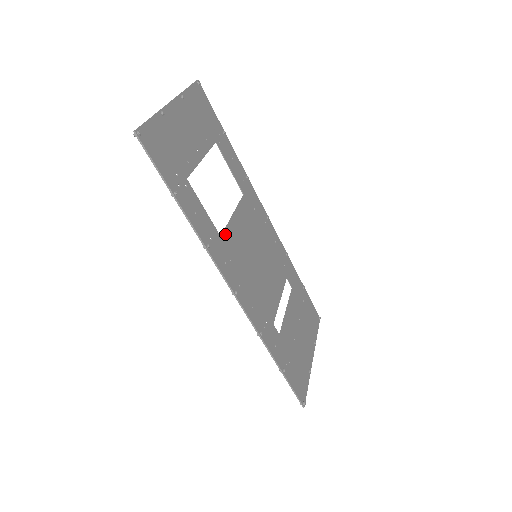
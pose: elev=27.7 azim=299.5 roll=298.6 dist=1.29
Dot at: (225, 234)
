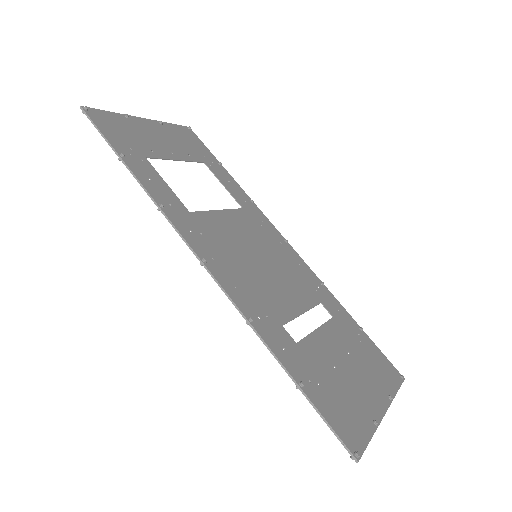
Dot at: (198, 214)
